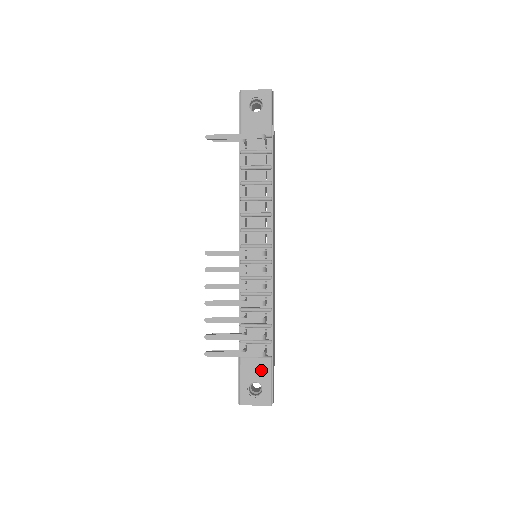
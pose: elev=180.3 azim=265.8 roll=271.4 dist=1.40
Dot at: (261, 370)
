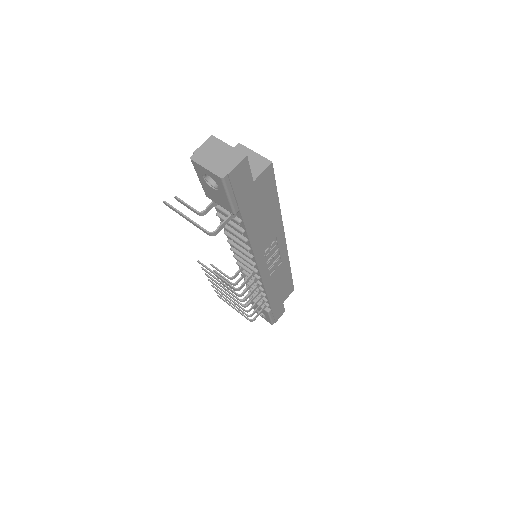
Dot at: (263, 311)
